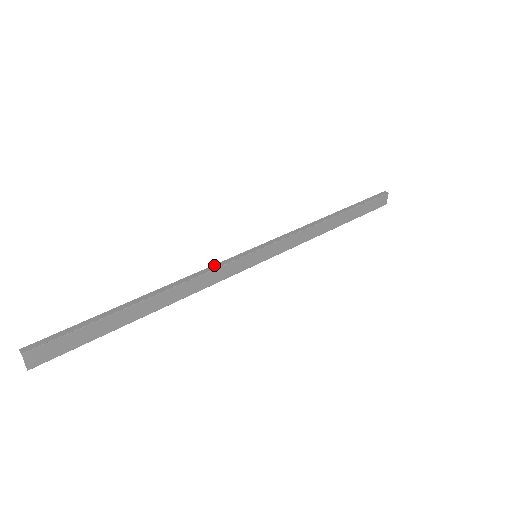
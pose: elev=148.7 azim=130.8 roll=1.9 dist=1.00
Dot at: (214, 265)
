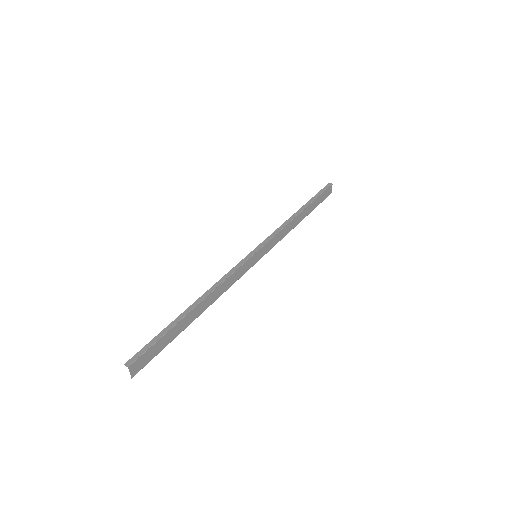
Dot at: (231, 270)
